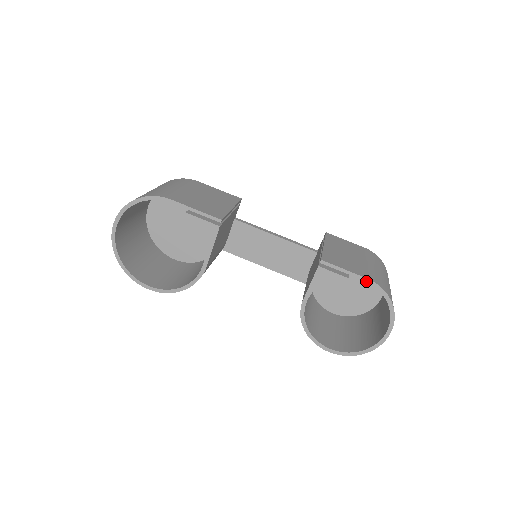
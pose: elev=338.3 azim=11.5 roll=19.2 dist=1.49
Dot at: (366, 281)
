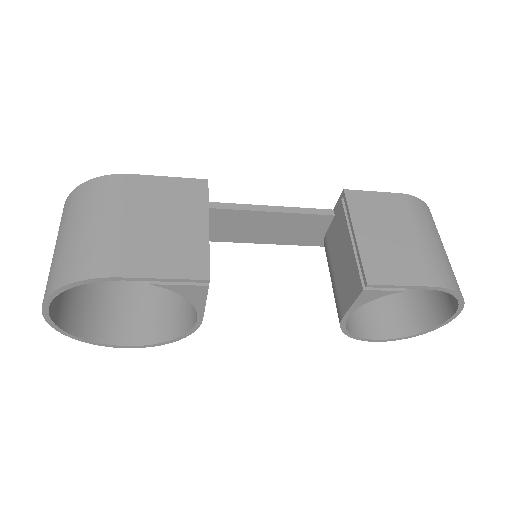
Dot at: (430, 289)
